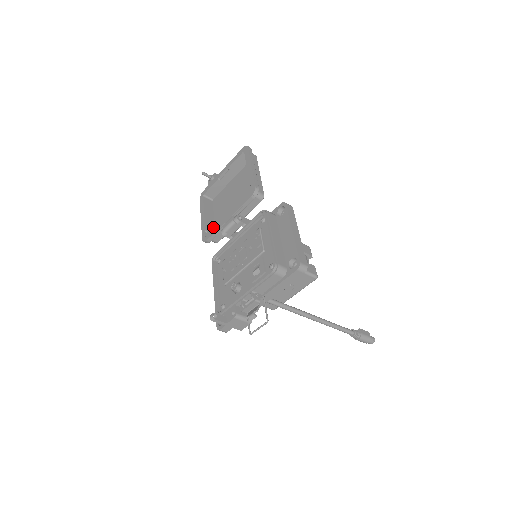
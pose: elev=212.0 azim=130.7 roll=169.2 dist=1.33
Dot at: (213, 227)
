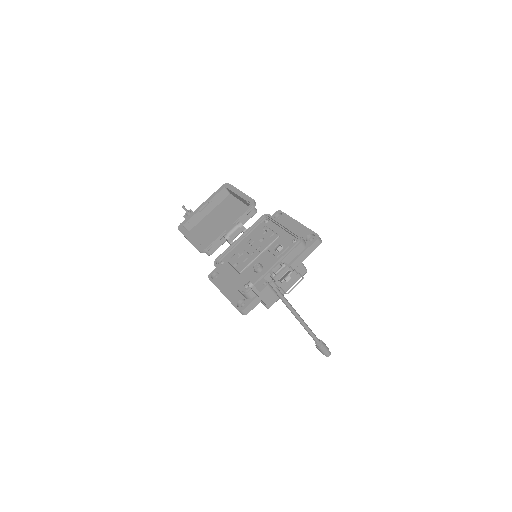
Dot at: occluded
